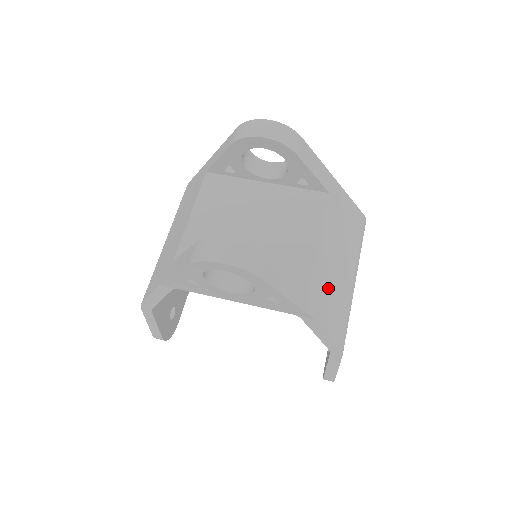
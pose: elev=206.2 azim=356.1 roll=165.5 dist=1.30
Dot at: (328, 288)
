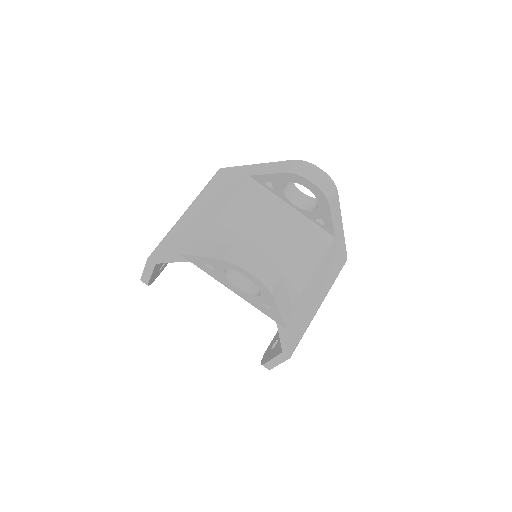
Dot at: (304, 308)
